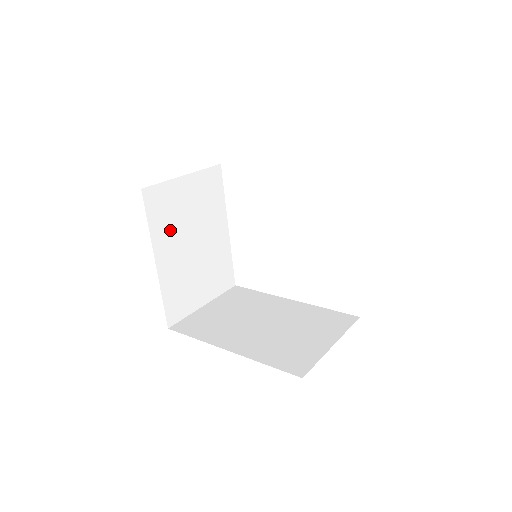
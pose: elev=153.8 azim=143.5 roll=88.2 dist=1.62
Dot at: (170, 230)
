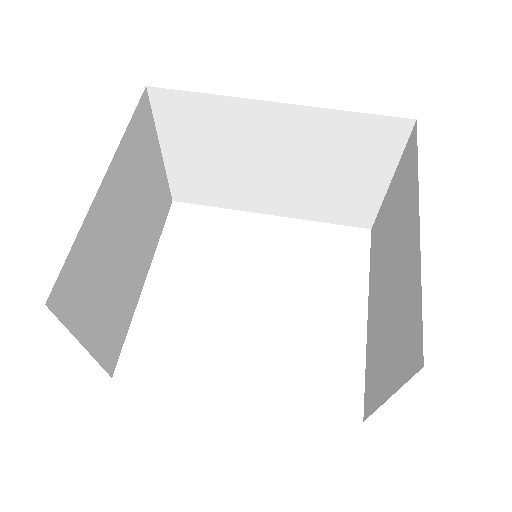
Dot at: (130, 174)
